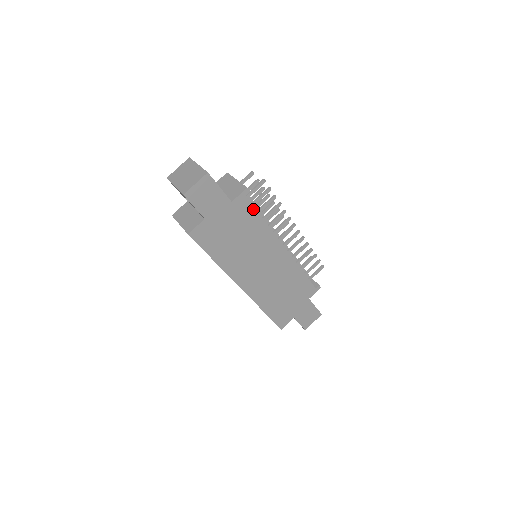
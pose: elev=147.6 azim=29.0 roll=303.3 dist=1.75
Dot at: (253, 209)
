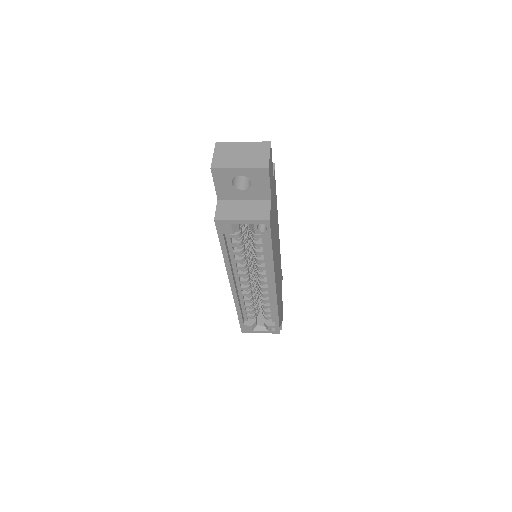
Dot at: (275, 189)
